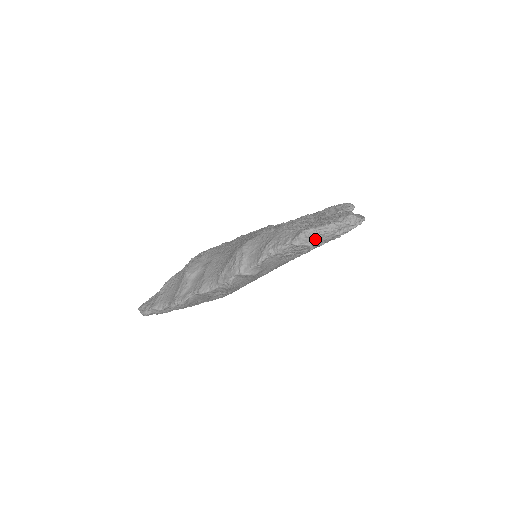
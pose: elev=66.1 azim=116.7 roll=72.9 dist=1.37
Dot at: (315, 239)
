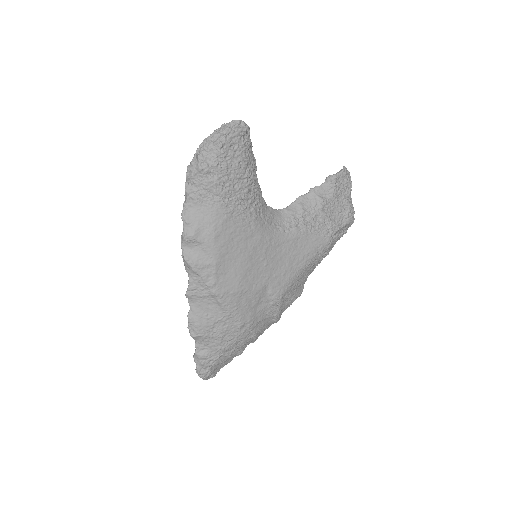
Dot at: (198, 160)
